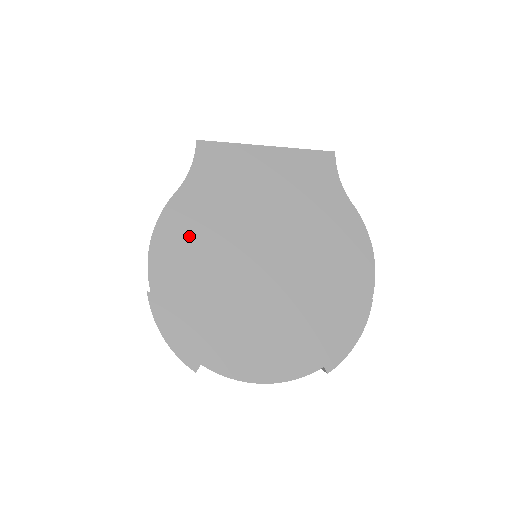
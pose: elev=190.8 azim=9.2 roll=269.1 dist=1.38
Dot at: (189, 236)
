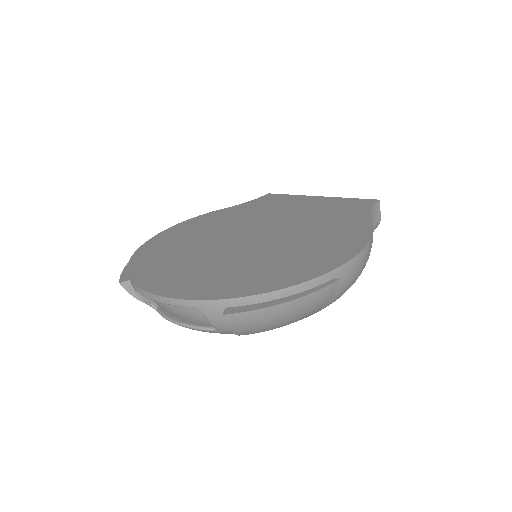
Dot at: (210, 222)
